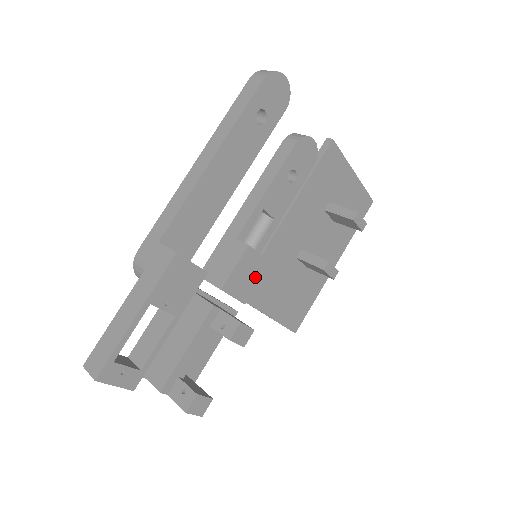
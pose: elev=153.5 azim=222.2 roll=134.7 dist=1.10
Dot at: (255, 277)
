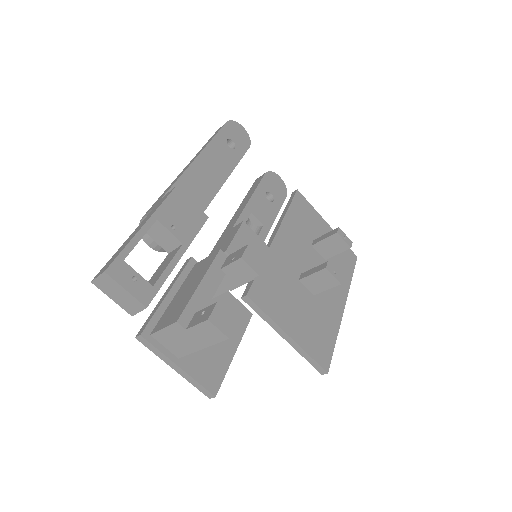
Dot at: occluded
